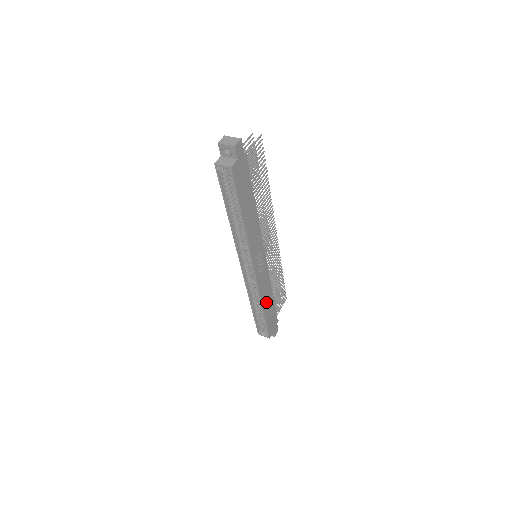
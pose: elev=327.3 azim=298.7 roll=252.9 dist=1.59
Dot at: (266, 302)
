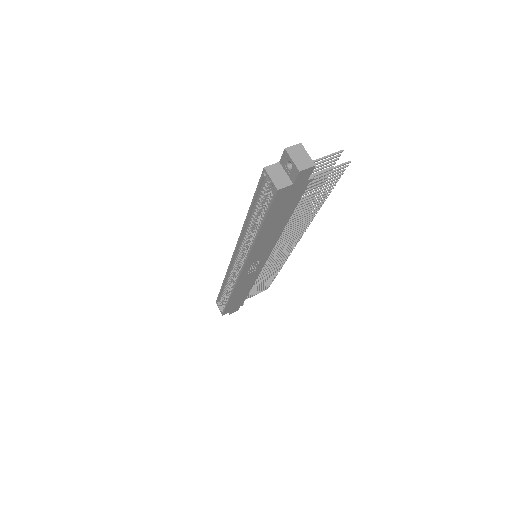
Dot at: (238, 293)
